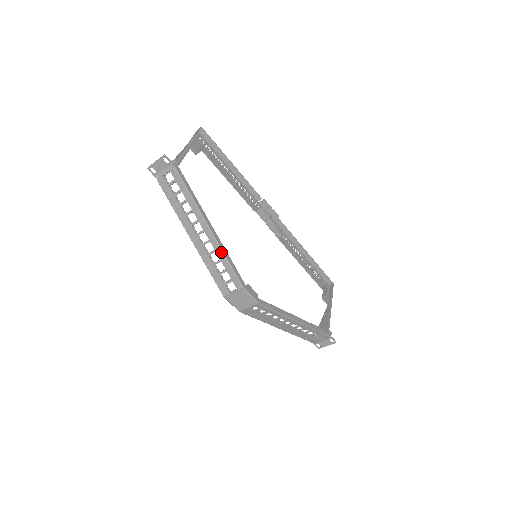
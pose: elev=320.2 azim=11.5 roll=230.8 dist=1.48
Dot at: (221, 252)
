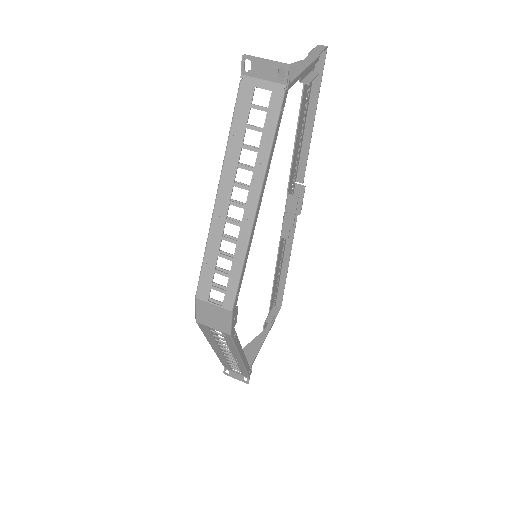
Dot at: (244, 251)
